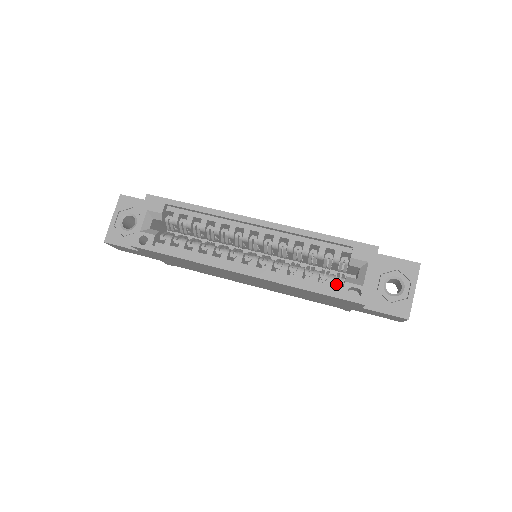
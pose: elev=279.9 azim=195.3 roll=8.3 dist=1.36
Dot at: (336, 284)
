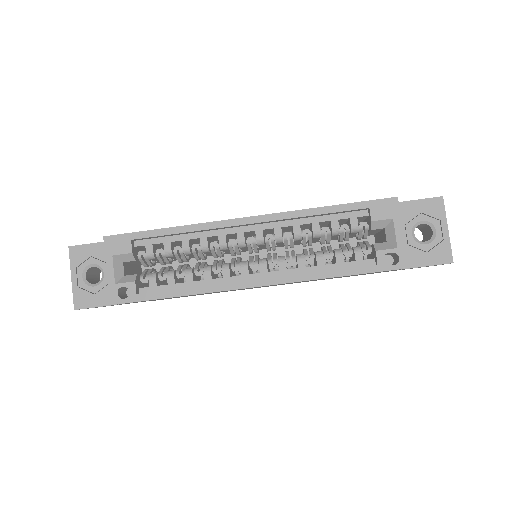
Dot at: occluded
